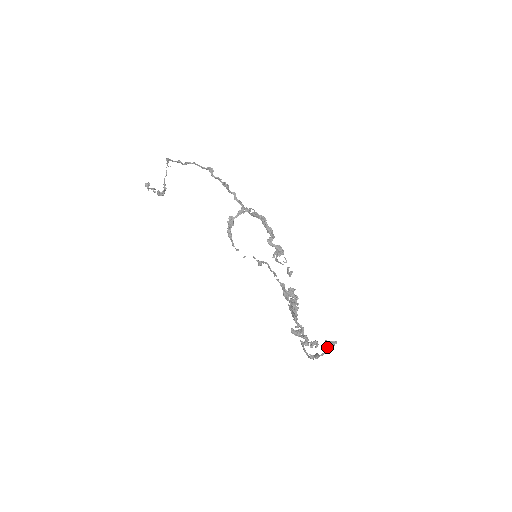
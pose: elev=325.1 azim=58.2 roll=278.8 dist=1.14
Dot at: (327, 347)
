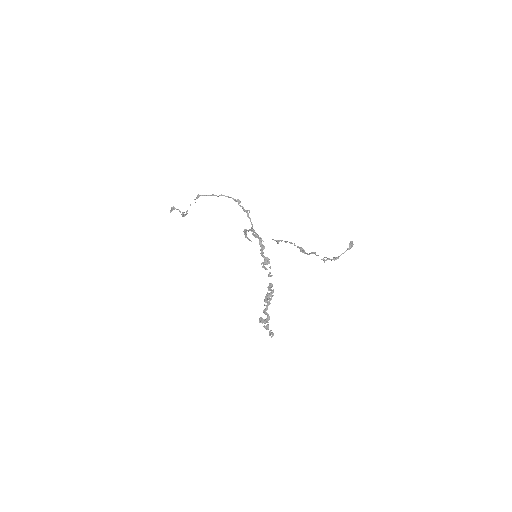
Dot at: (349, 246)
